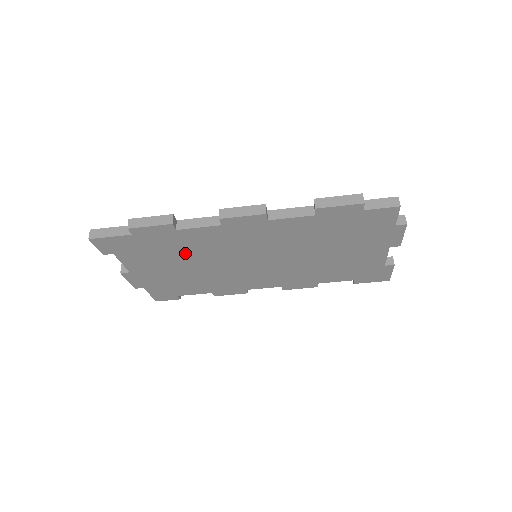
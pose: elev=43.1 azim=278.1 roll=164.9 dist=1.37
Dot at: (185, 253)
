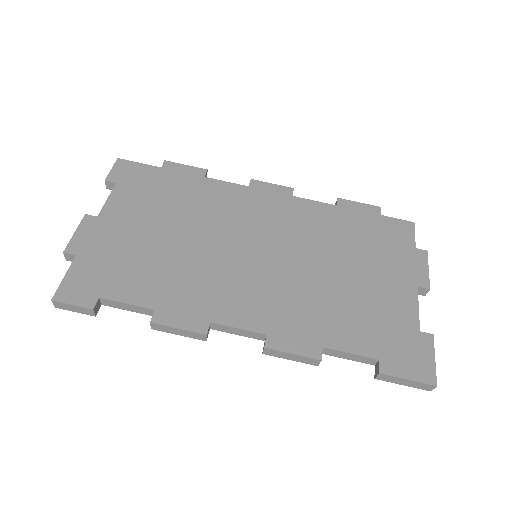
Dot at: (187, 210)
